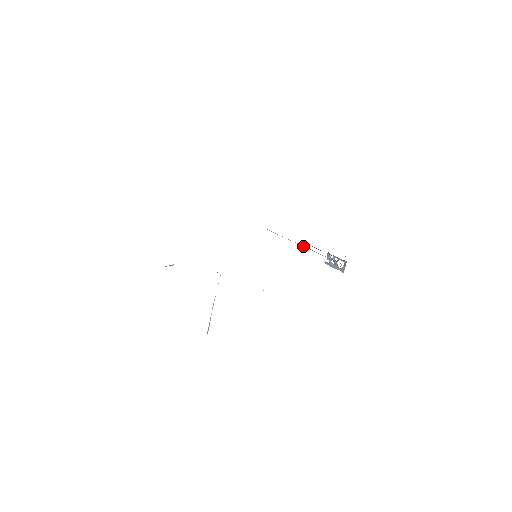
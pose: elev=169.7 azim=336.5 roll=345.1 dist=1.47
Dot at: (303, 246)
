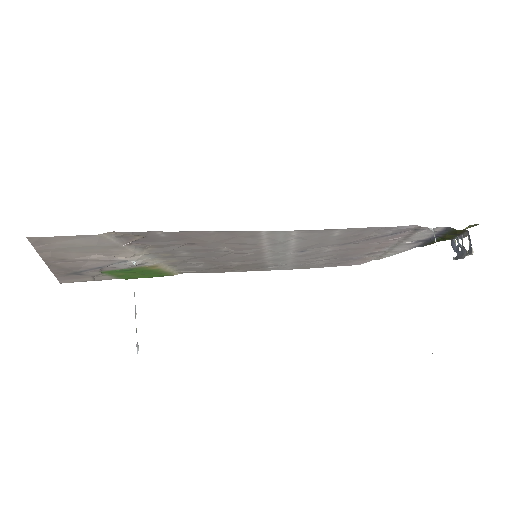
Dot at: (396, 244)
